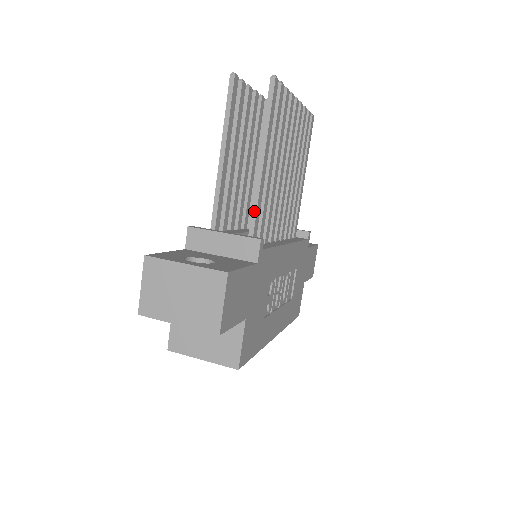
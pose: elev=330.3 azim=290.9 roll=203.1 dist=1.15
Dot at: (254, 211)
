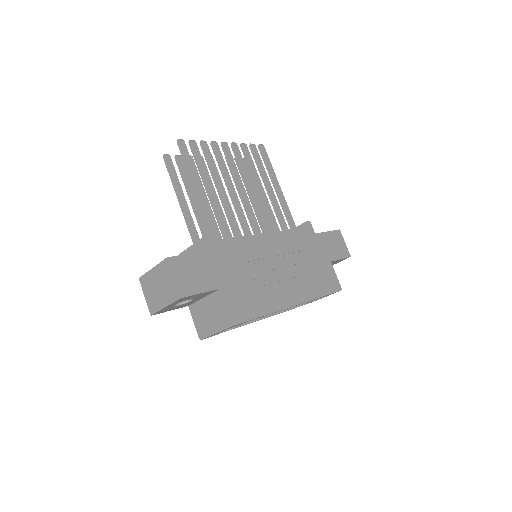
Dot at: (206, 222)
